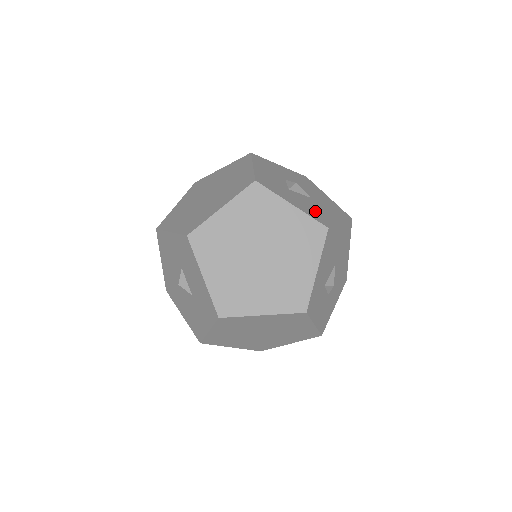
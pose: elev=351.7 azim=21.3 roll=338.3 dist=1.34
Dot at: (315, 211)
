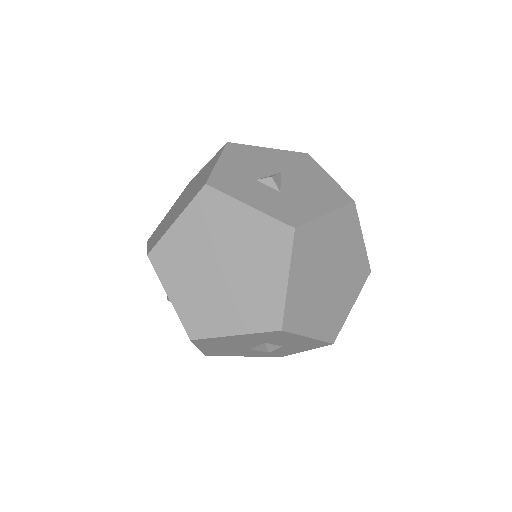
Dot at: occluded
